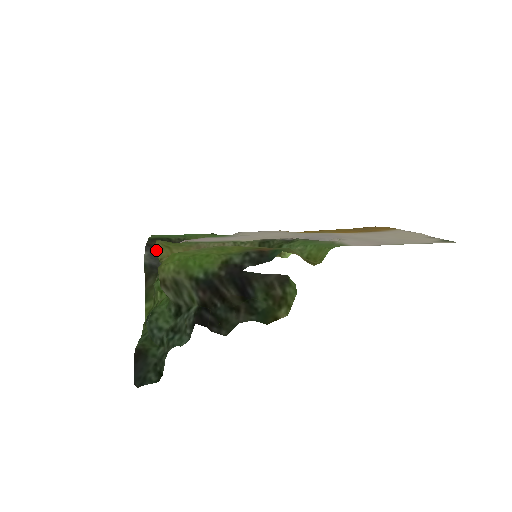
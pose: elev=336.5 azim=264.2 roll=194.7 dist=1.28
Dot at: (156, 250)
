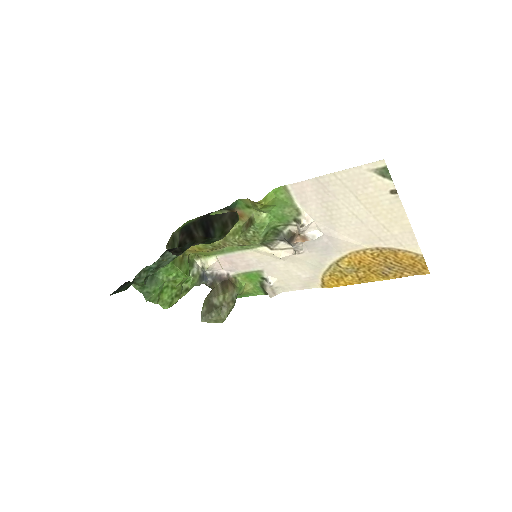
Dot at: occluded
